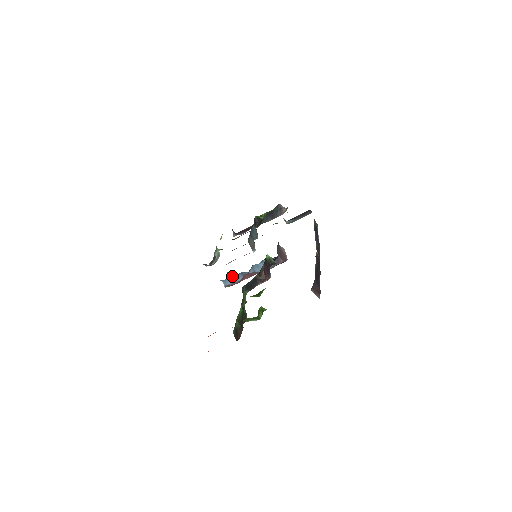
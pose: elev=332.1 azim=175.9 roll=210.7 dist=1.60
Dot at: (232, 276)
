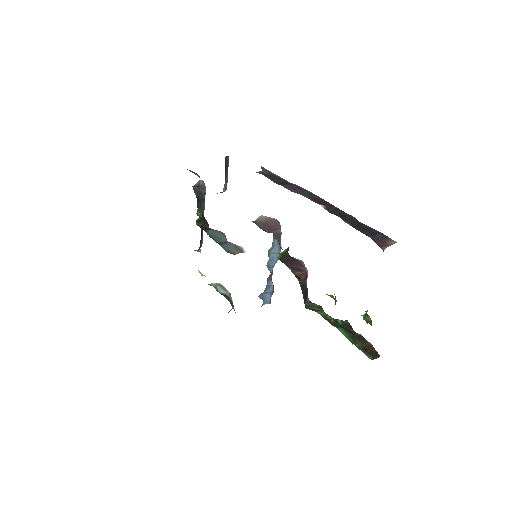
Dot at: (264, 292)
